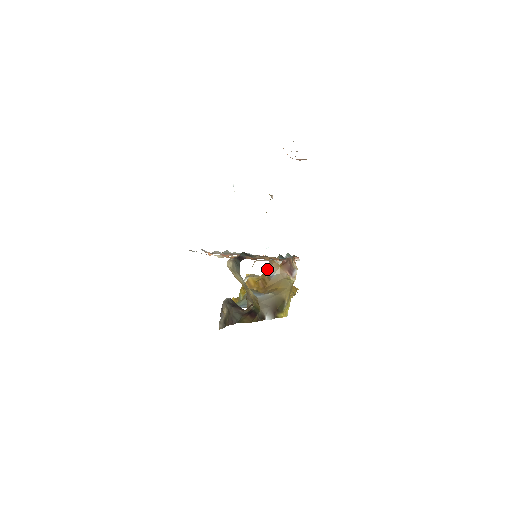
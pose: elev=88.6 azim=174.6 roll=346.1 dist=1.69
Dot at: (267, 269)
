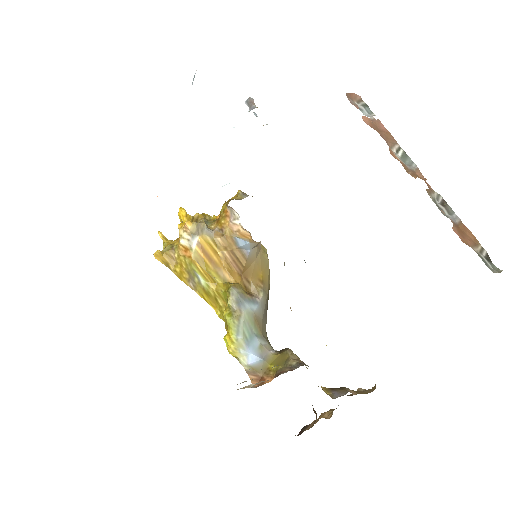
Dot at: (234, 234)
